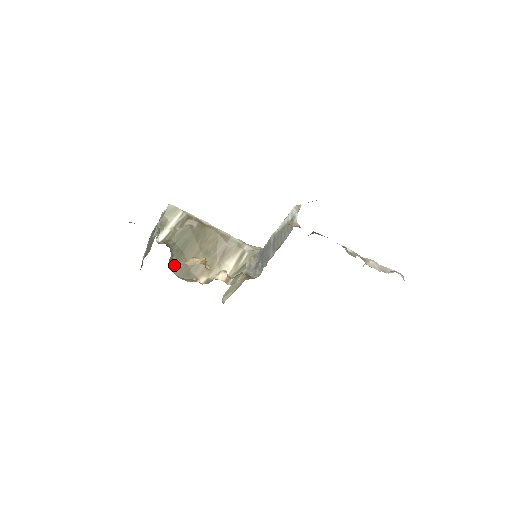
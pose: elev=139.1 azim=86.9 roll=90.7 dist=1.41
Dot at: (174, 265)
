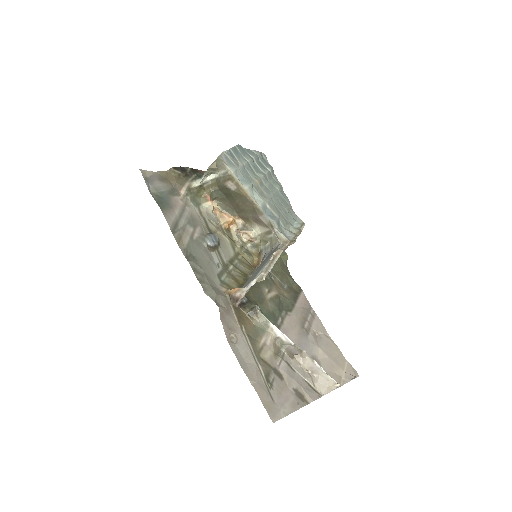
Dot at: (220, 201)
